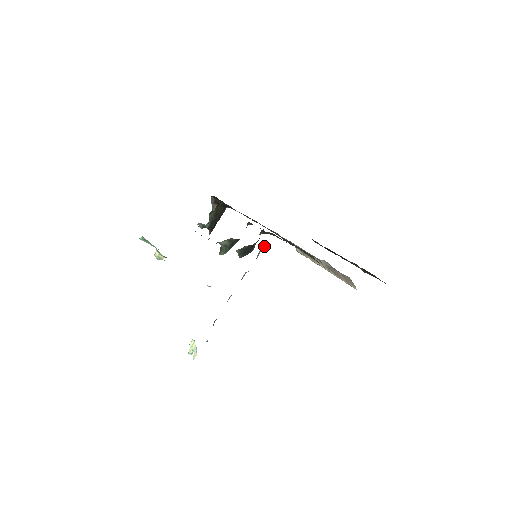
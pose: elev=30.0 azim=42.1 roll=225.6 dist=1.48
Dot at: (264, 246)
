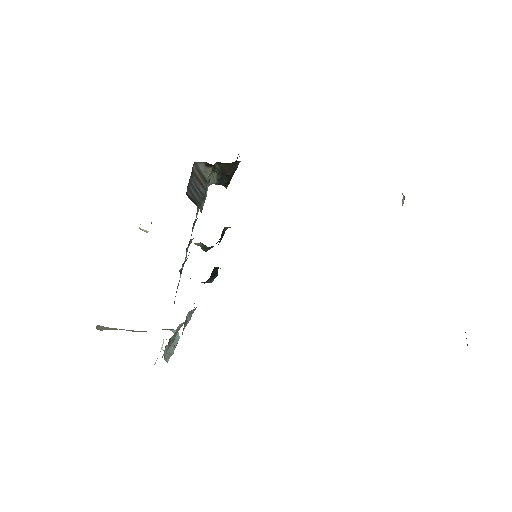
Dot at: occluded
